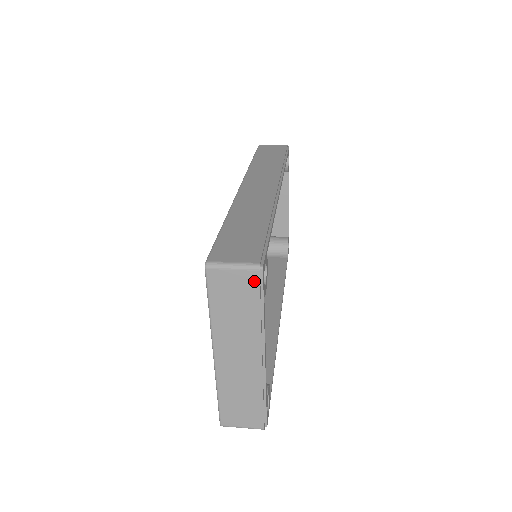
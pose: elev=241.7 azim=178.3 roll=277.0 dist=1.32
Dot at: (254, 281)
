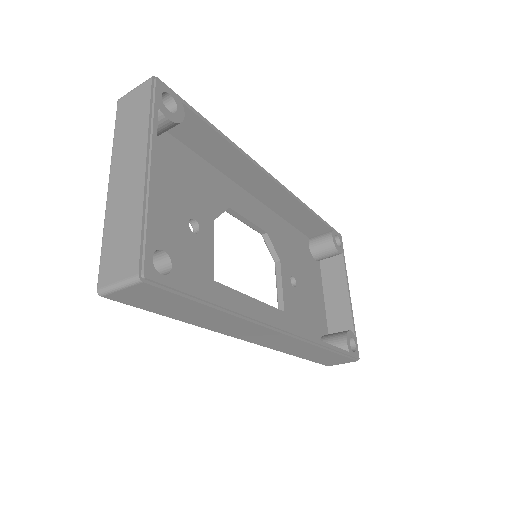
Dot at: (147, 89)
